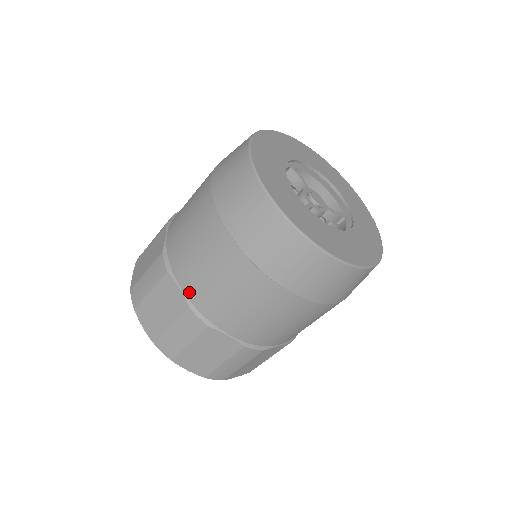
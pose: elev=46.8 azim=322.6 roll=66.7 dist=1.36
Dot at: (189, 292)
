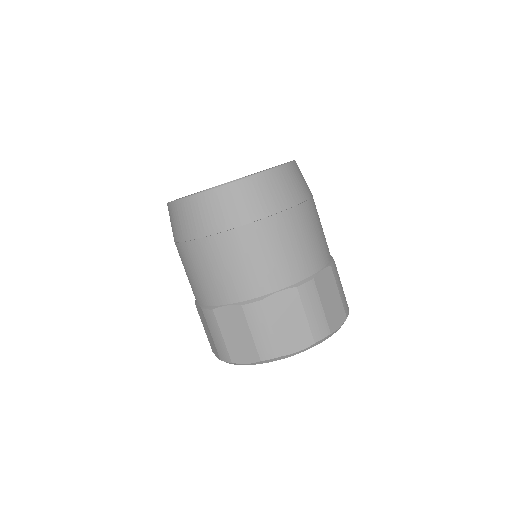
Dot at: (284, 283)
